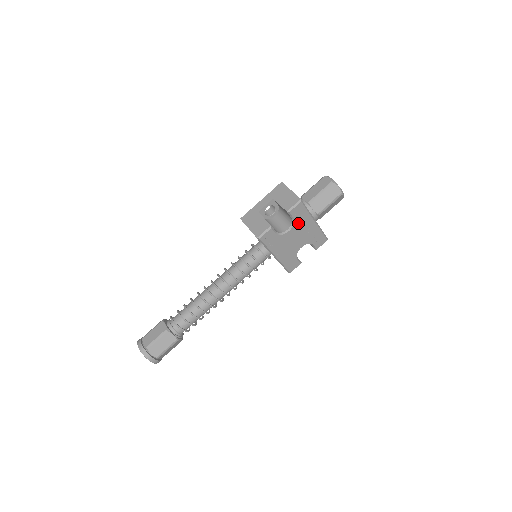
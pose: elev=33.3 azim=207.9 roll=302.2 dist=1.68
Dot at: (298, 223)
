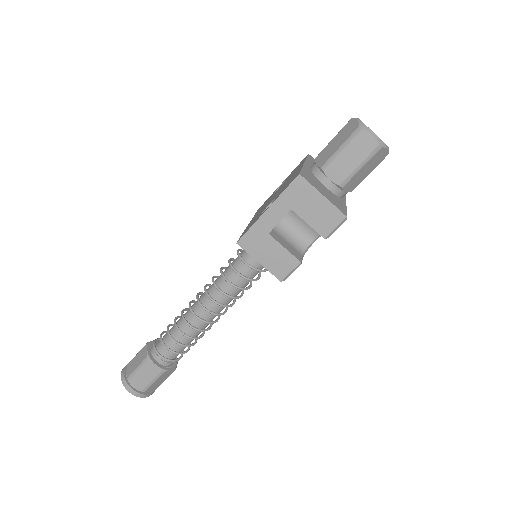
Dot at: occluded
